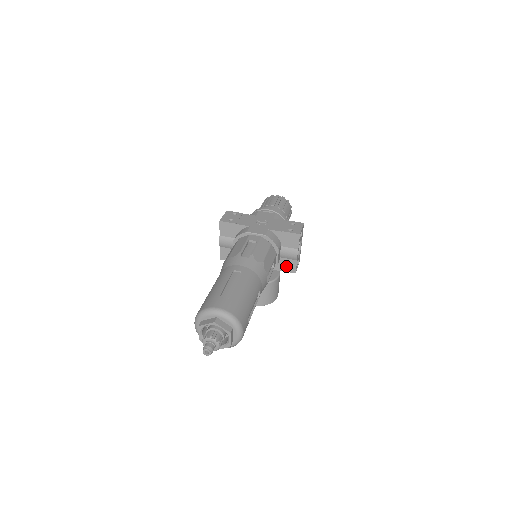
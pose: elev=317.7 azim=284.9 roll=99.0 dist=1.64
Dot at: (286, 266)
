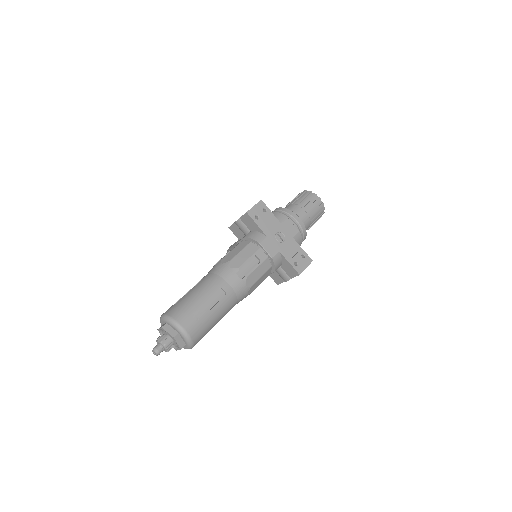
Dot at: (274, 276)
